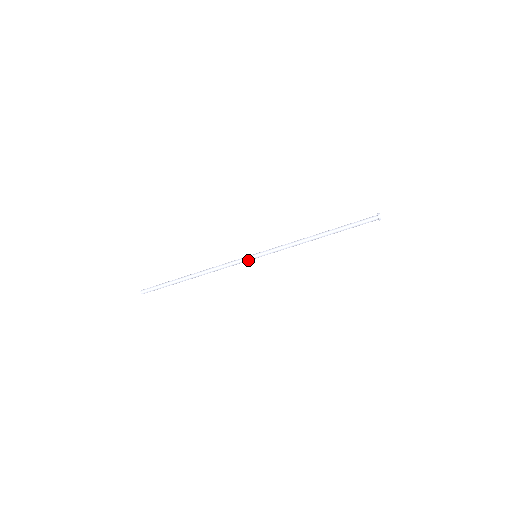
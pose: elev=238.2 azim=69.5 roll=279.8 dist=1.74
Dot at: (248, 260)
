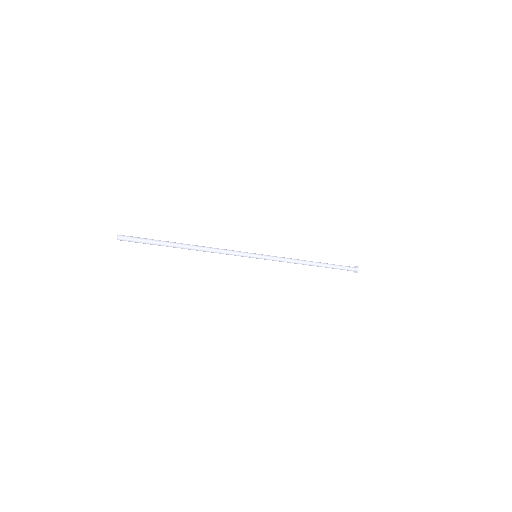
Dot at: (247, 256)
